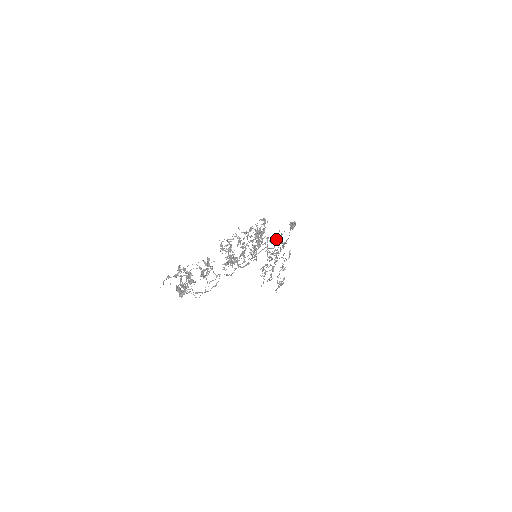
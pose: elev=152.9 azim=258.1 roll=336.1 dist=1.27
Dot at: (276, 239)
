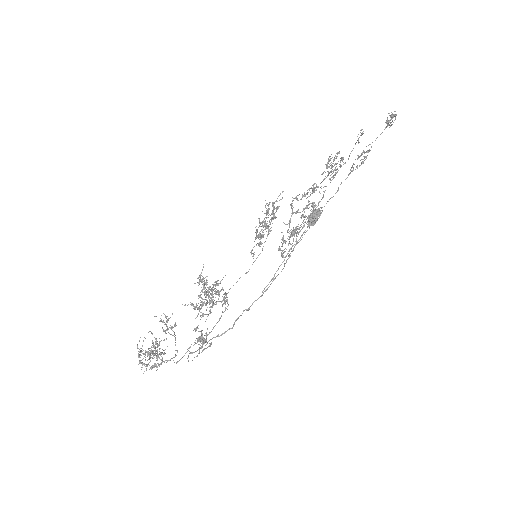
Dot at: (283, 240)
